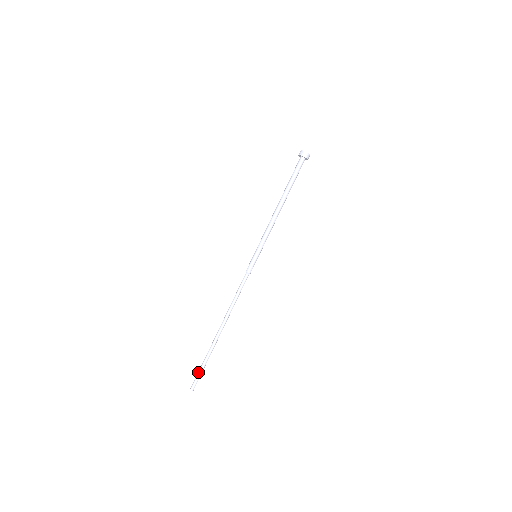
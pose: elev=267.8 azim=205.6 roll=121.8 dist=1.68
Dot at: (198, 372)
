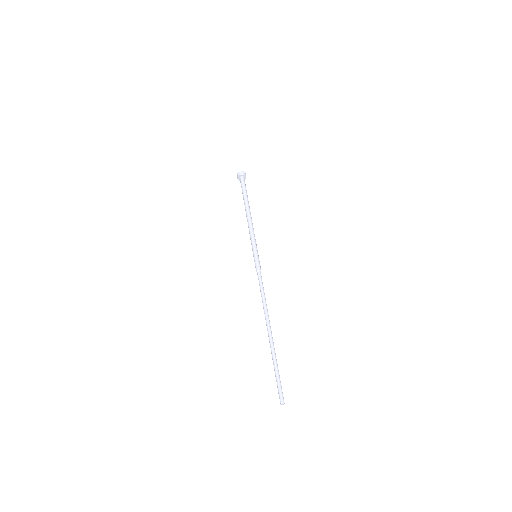
Dot at: occluded
